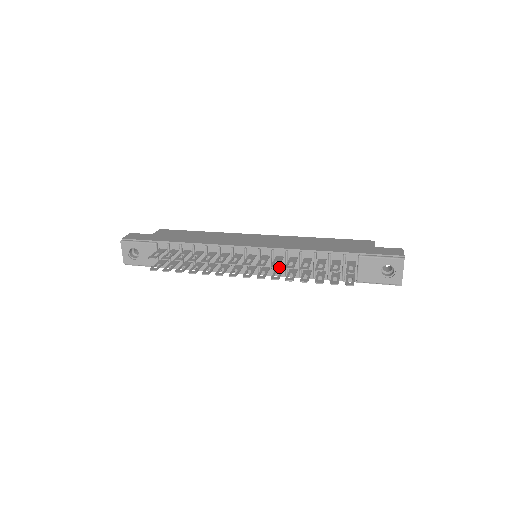
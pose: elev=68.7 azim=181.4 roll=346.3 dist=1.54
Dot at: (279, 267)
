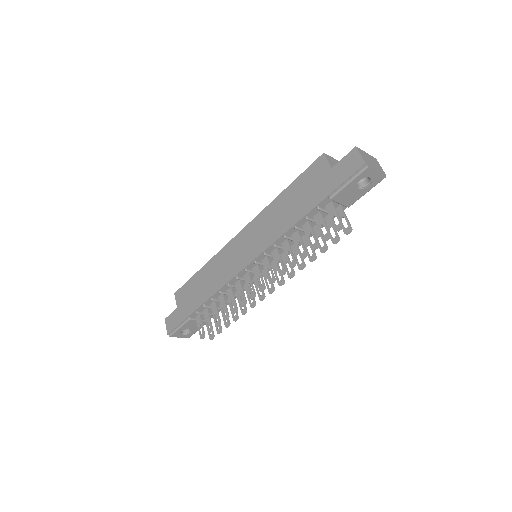
Dot at: (282, 253)
